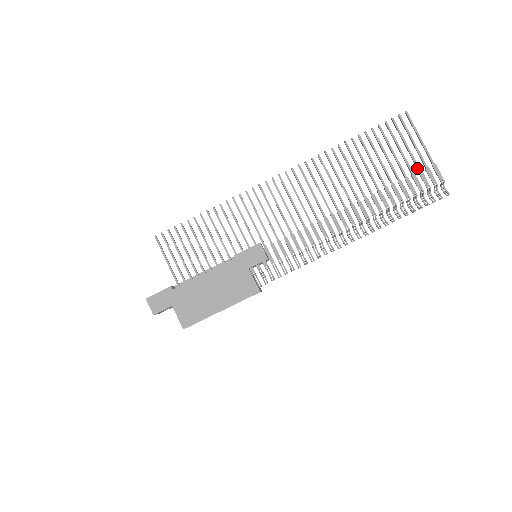
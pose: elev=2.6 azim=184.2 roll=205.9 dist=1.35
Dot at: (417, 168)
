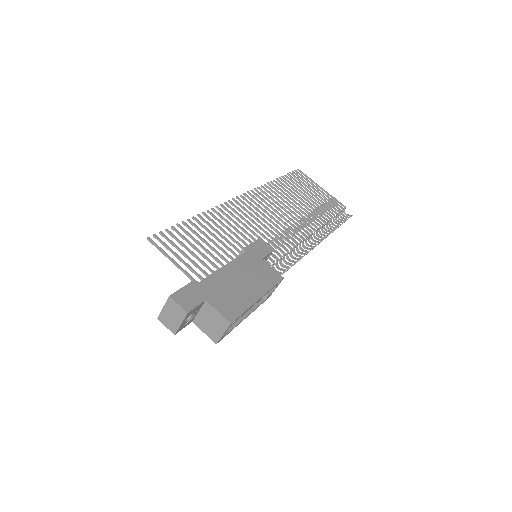
Dot at: (326, 199)
